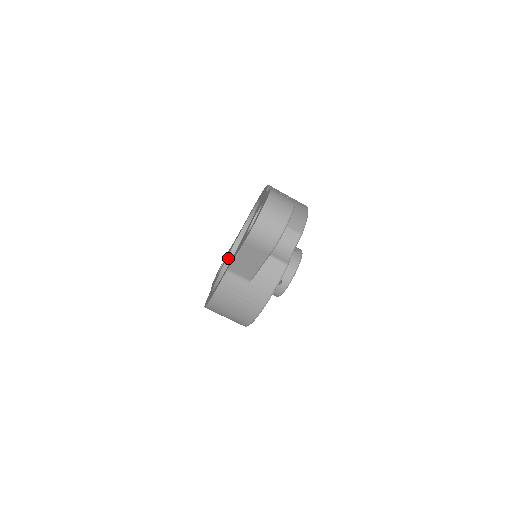
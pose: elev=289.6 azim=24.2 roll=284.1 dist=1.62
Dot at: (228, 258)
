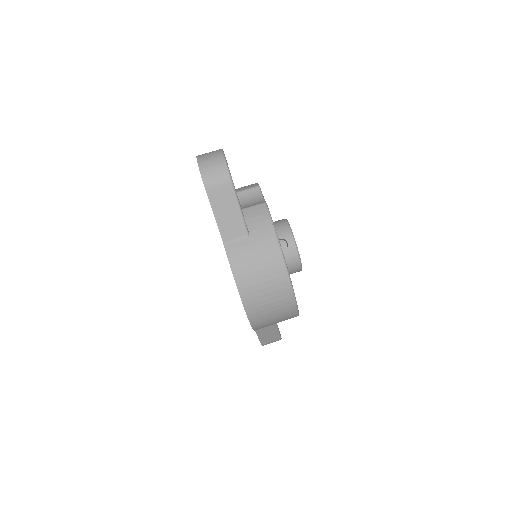
Dot at: occluded
